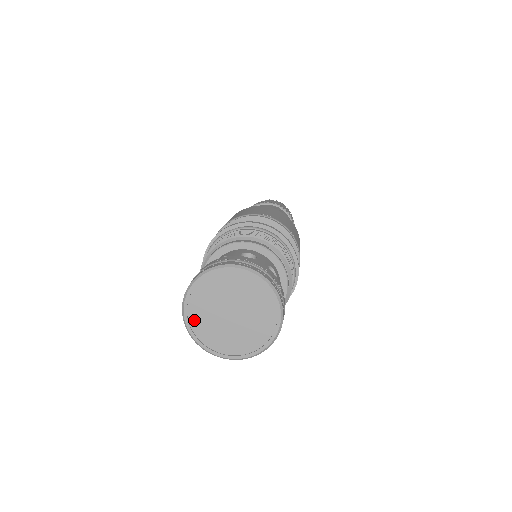
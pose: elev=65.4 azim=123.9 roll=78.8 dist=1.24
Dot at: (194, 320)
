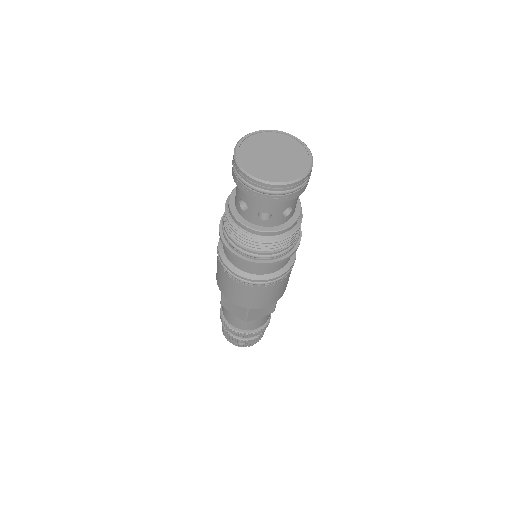
Dot at: (246, 144)
